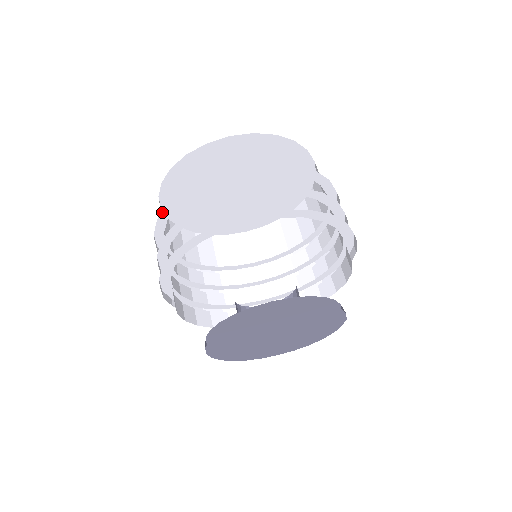
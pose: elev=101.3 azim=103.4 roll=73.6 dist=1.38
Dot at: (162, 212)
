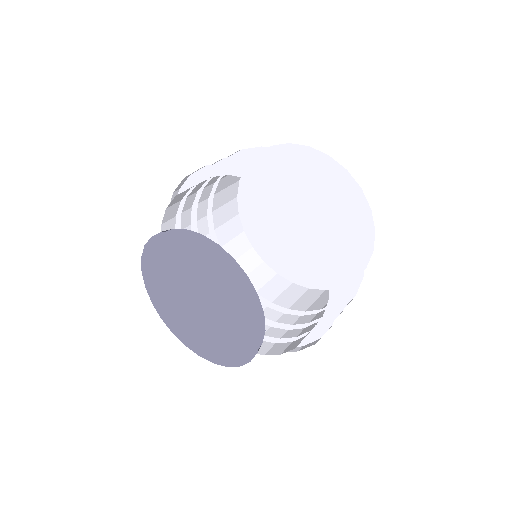
Dot at: occluded
